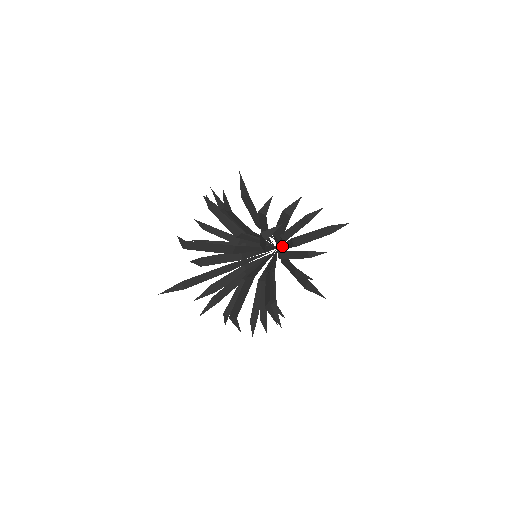
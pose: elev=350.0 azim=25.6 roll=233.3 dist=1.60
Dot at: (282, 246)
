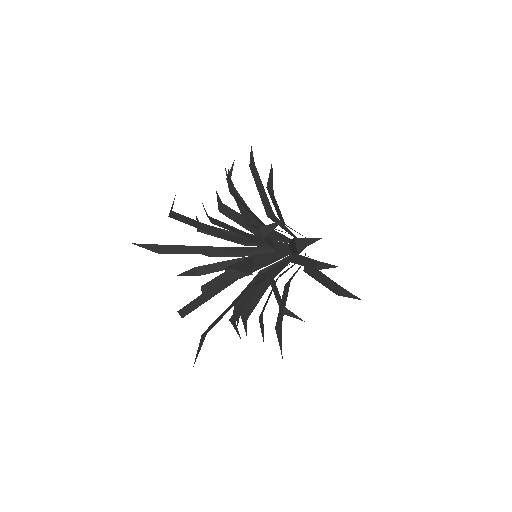
Dot at: occluded
